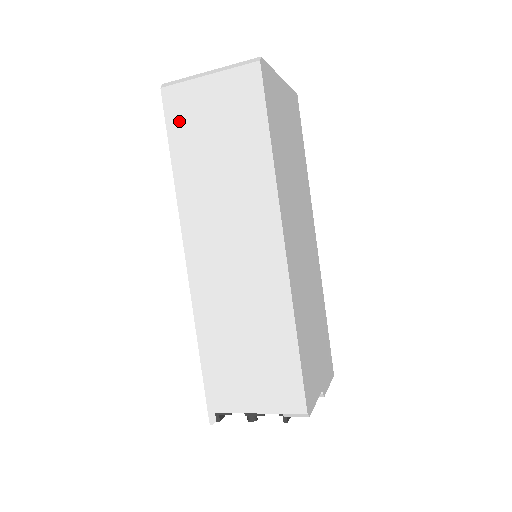
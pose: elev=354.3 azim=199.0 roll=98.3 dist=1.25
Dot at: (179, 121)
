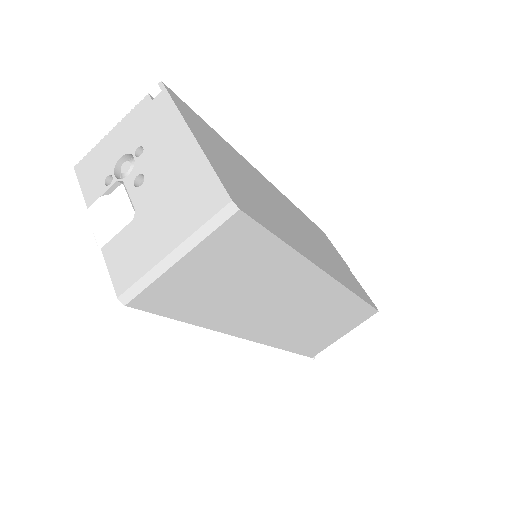
Dot at: (174, 304)
